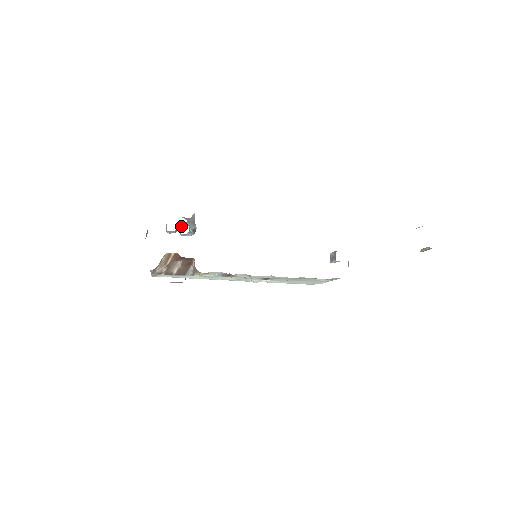
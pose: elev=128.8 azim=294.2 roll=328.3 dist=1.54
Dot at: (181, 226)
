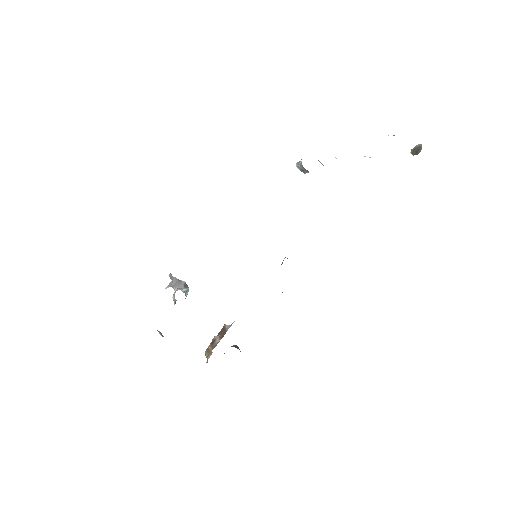
Dot at: (173, 296)
